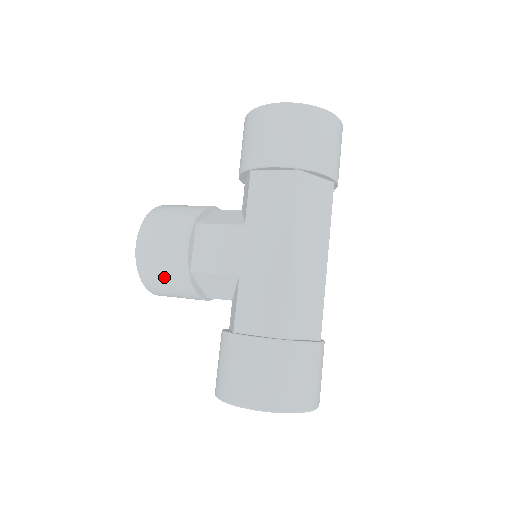
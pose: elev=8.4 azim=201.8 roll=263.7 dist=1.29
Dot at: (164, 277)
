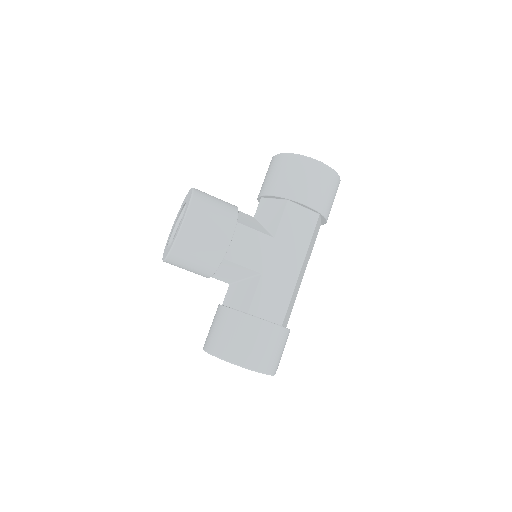
Dot at: (198, 255)
